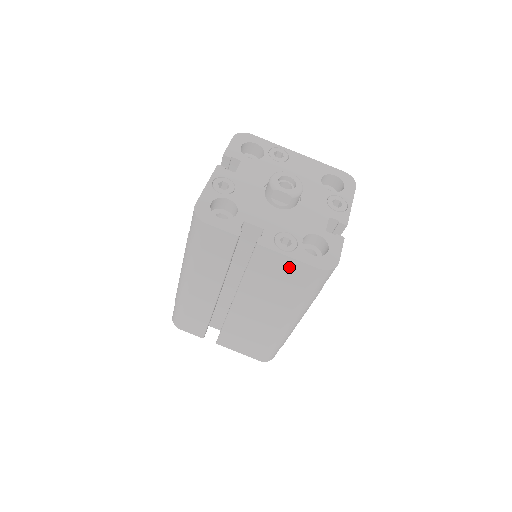
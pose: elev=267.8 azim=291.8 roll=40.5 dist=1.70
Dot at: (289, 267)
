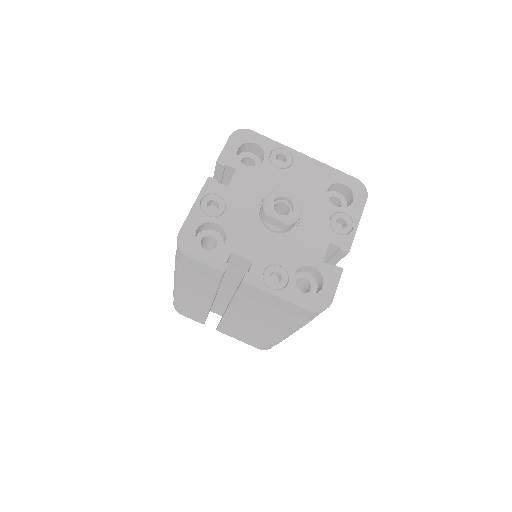
Dot at: (278, 303)
